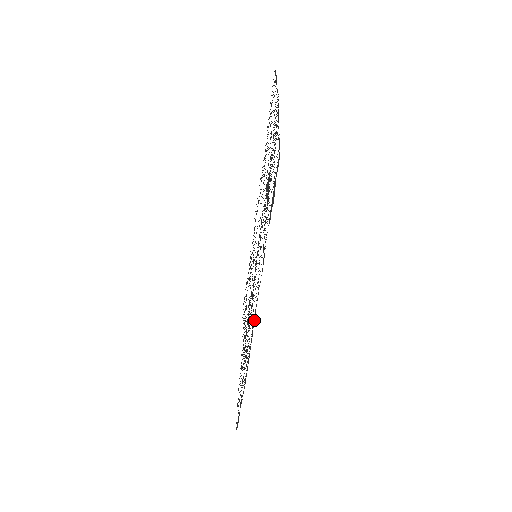
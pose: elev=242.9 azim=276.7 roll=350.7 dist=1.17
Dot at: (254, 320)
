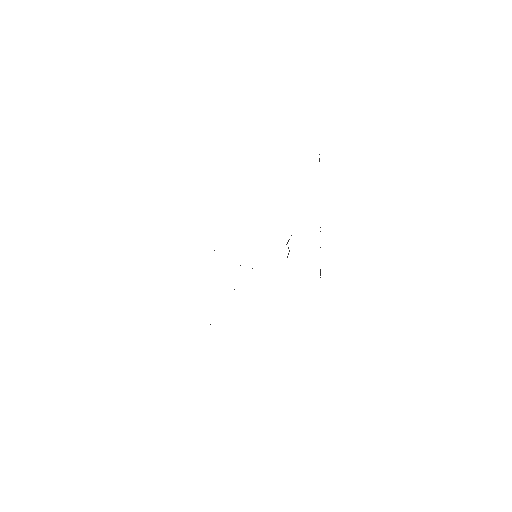
Dot at: occluded
